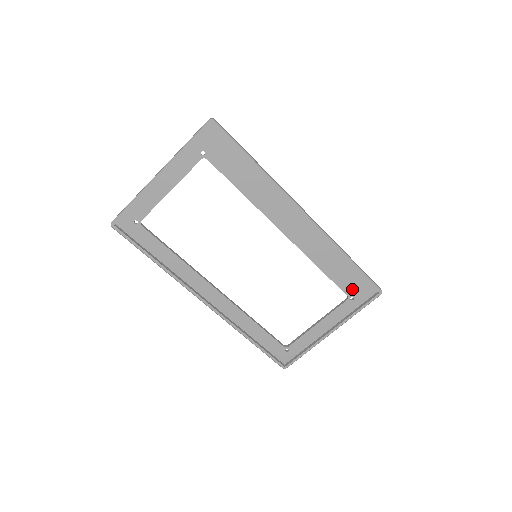
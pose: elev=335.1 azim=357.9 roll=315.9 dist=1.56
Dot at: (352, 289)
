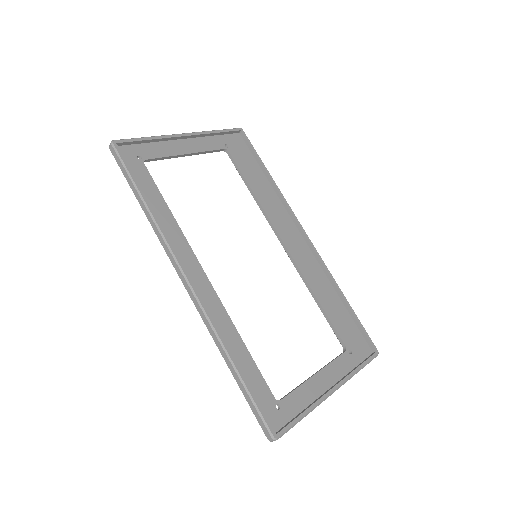
Dot at: (349, 339)
